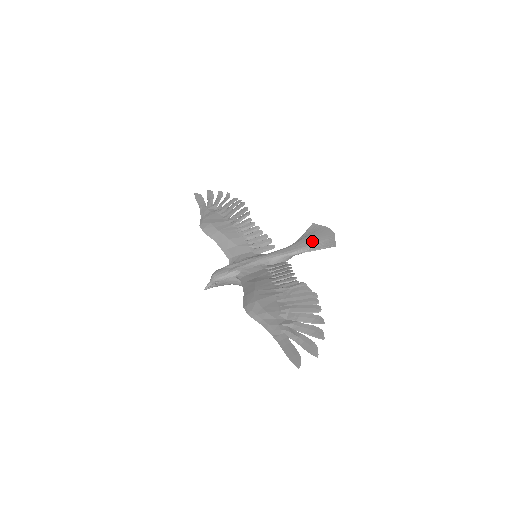
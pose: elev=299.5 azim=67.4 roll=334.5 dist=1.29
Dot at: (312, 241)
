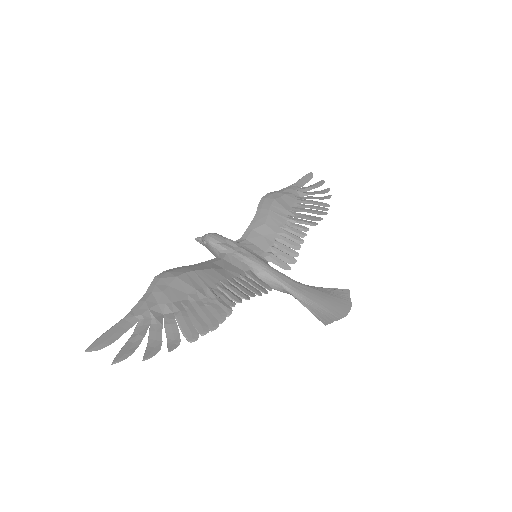
Dot at: (318, 299)
